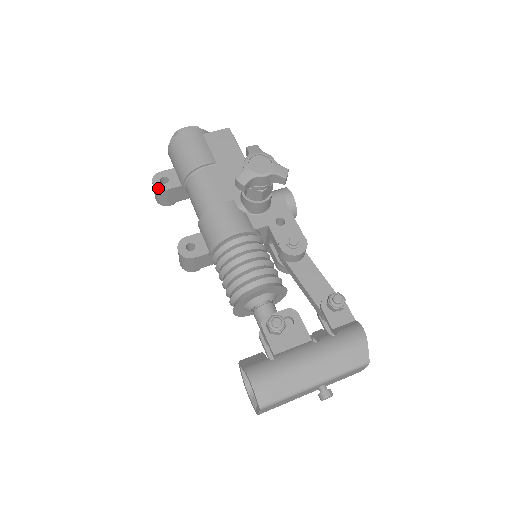
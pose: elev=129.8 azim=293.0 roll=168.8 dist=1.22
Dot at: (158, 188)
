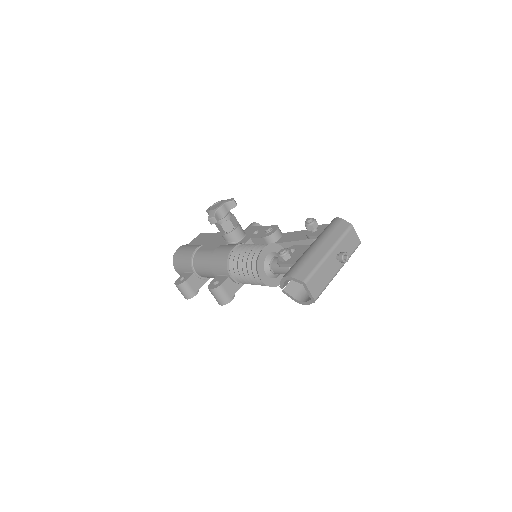
Dot at: (180, 284)
